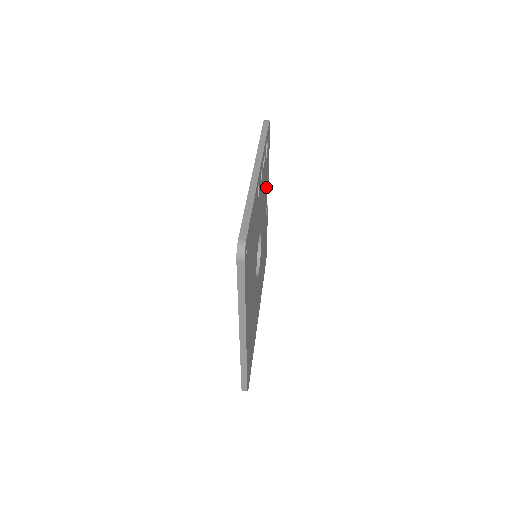
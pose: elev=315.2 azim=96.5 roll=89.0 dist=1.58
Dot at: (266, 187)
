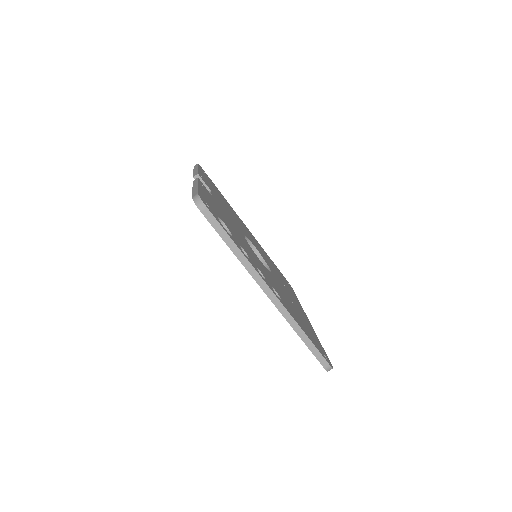
Dot at: occluded
